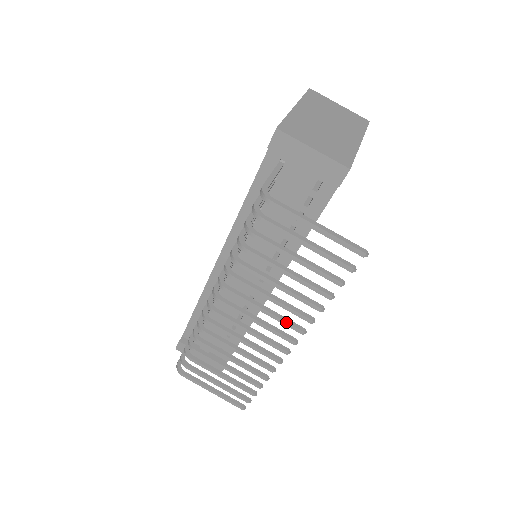
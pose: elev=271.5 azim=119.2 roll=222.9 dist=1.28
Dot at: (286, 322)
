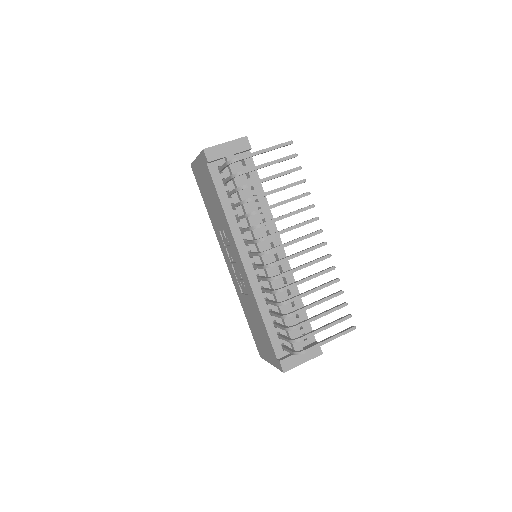
Dot at: (305, 222)
